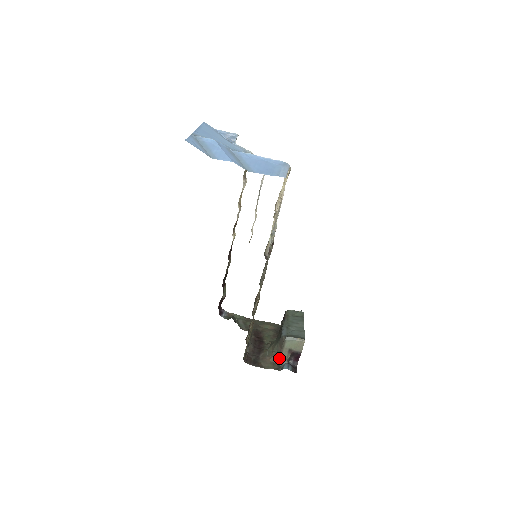
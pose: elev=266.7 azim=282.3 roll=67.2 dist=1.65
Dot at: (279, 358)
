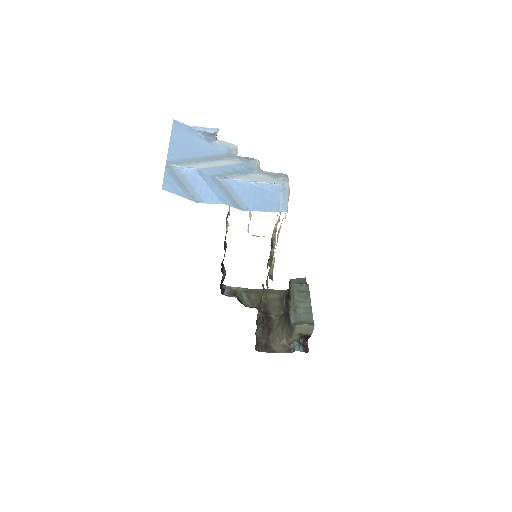
Dot at: (290, 340)
